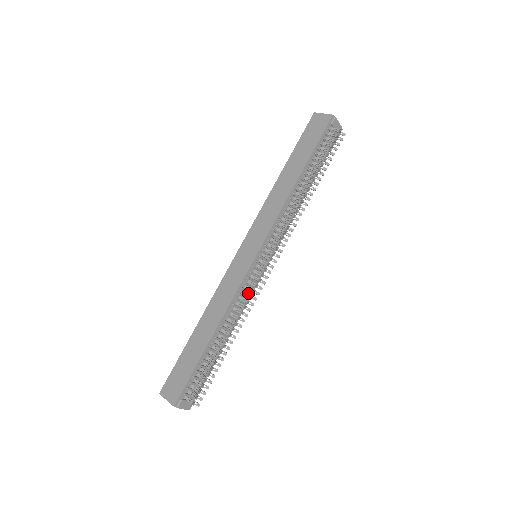
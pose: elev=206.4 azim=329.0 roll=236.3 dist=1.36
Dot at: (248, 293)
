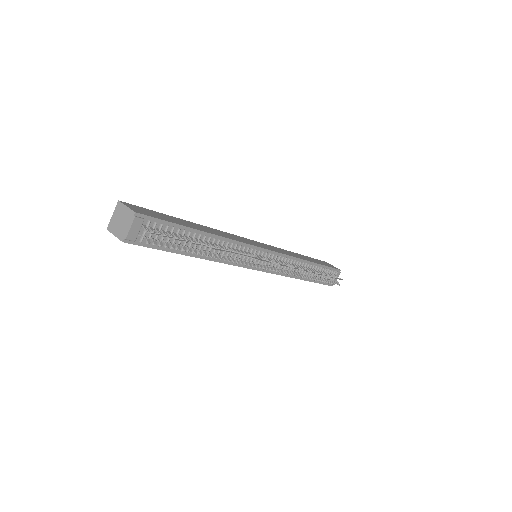
Dot at: occluded
